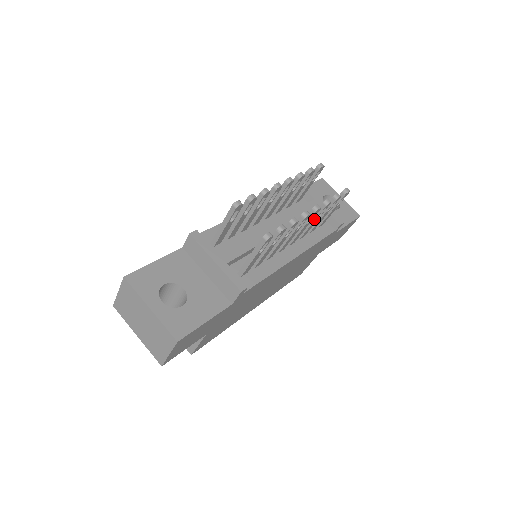
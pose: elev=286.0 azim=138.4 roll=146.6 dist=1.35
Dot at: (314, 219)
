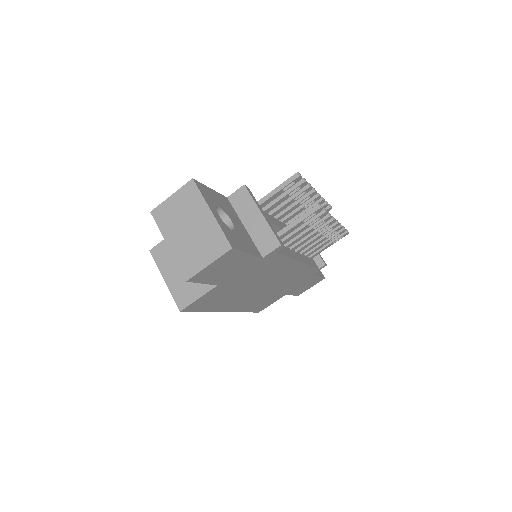
Dot at: (323, 237)
